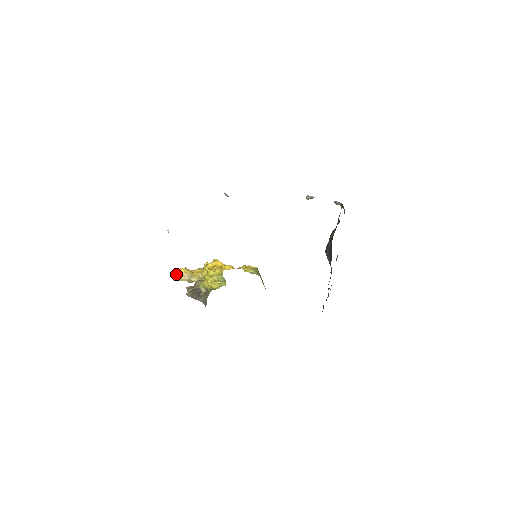
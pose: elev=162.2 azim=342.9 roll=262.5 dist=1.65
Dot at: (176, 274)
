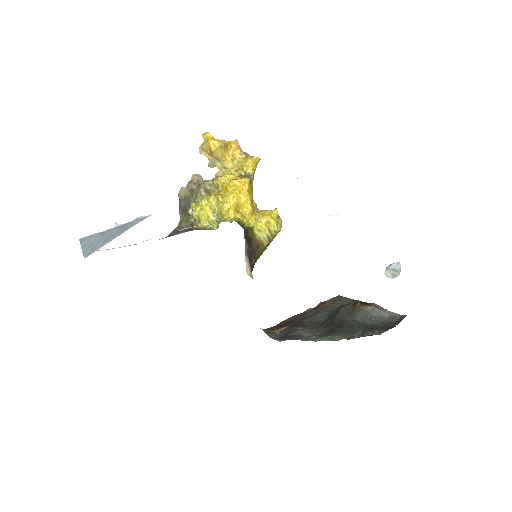
Dot at: (206, 141)
